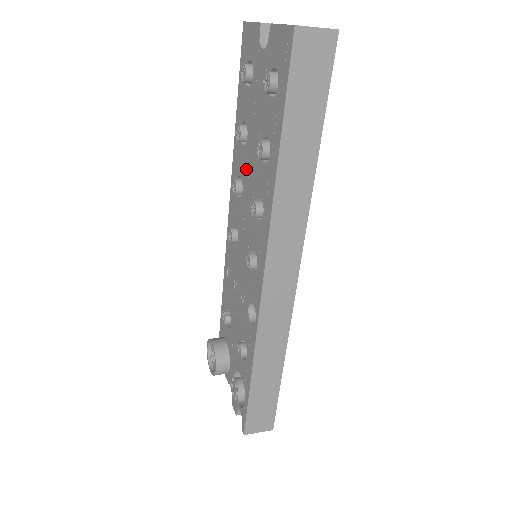
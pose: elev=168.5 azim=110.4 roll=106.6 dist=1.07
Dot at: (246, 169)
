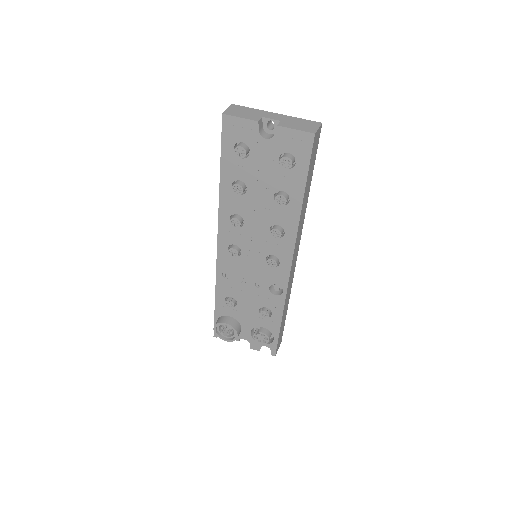
Dot at: (249, 210)
